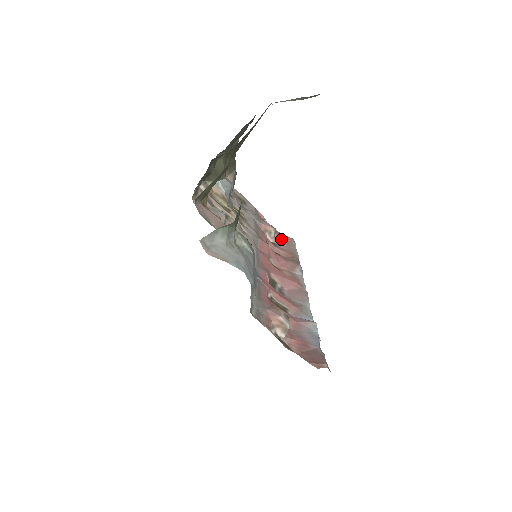
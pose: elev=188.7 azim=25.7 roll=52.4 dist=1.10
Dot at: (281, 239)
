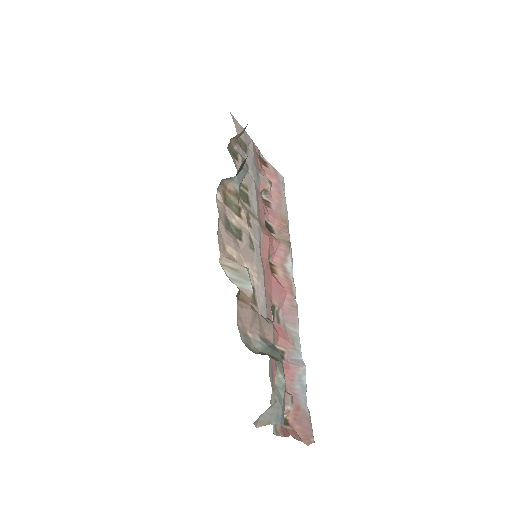
Dot at: (272, 184)
